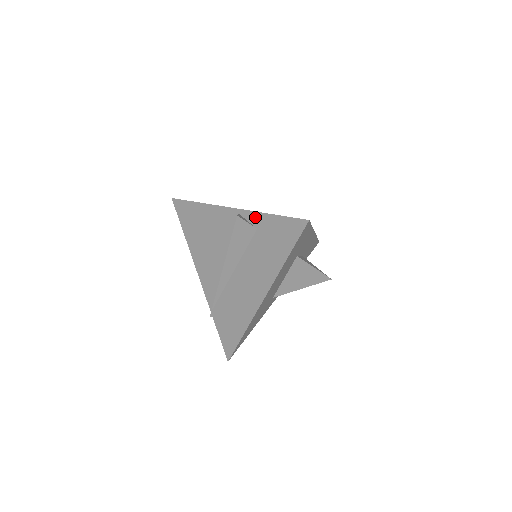
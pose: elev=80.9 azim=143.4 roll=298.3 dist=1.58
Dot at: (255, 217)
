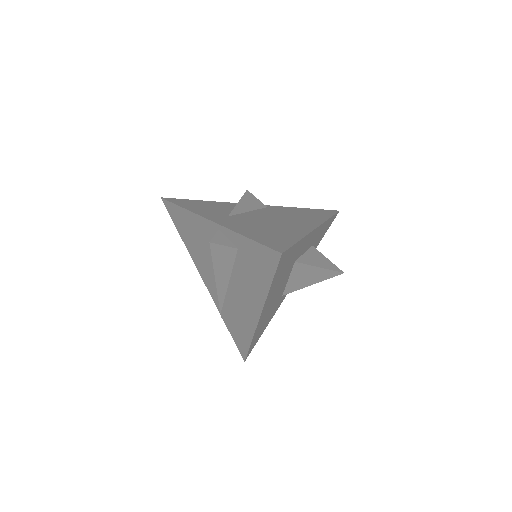
Dot at: (233, 236)
